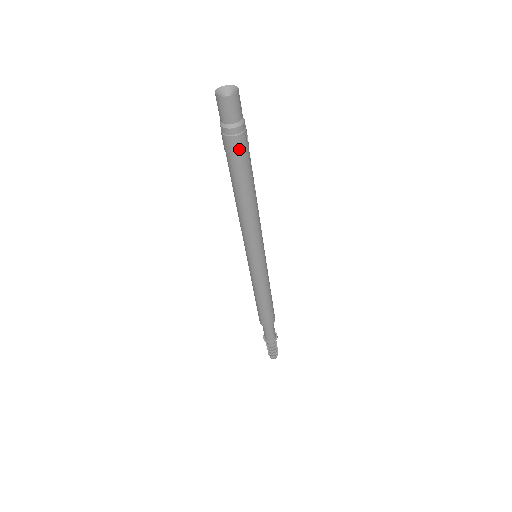
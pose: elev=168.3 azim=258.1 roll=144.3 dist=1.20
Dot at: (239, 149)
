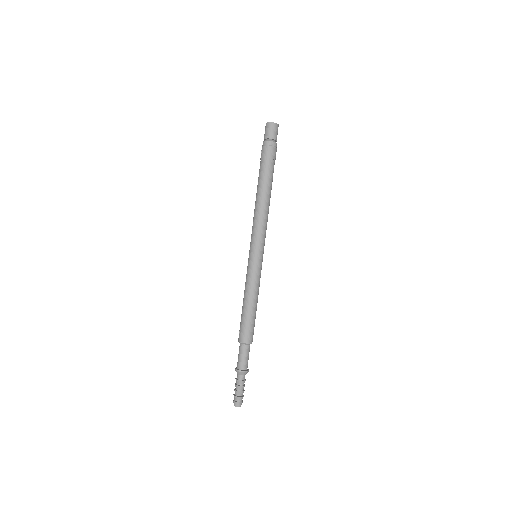
Dot at: (273, 156)
